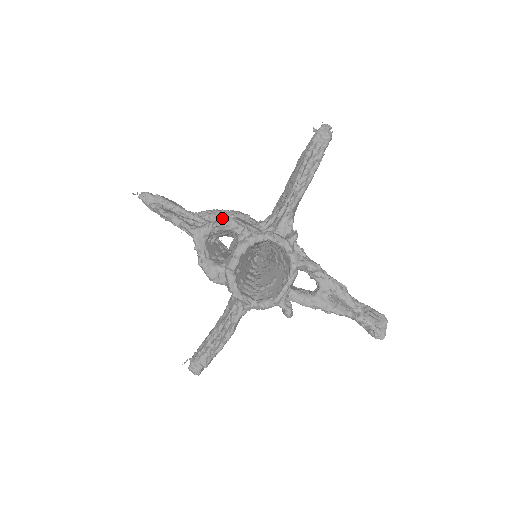
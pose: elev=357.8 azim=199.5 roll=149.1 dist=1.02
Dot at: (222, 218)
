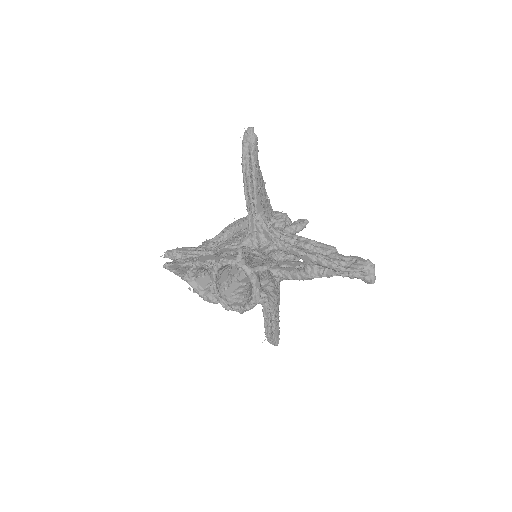
Dot at: (192, 263)
